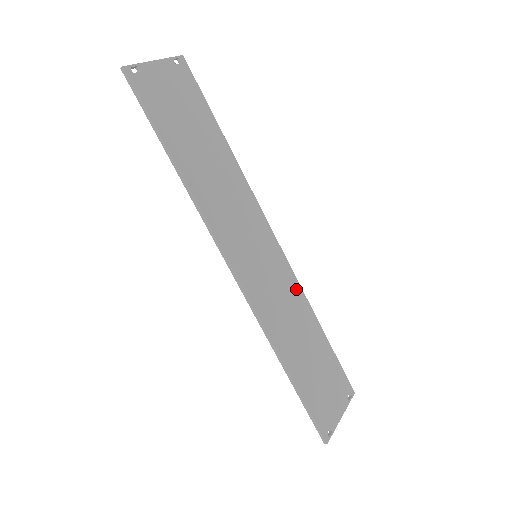
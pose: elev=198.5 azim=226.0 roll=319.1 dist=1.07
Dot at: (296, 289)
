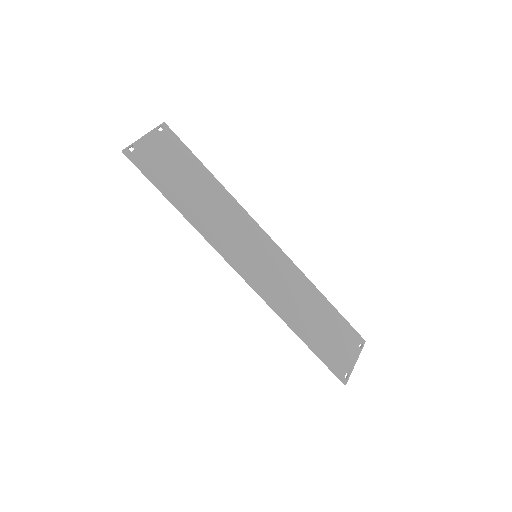
Dot at: (296, 272)
